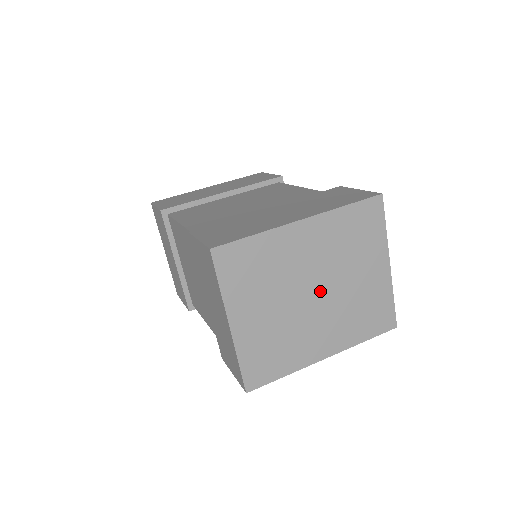
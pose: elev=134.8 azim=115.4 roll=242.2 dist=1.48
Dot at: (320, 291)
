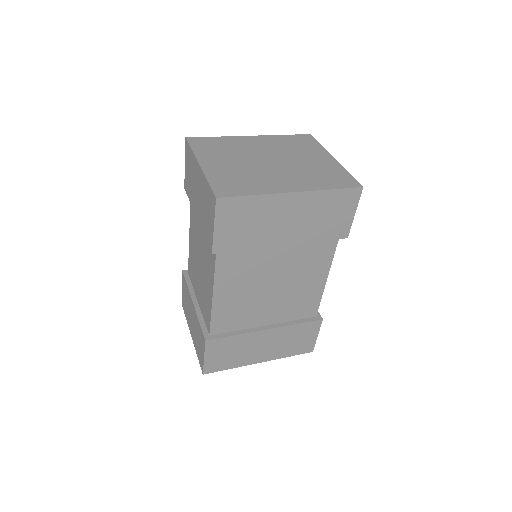
Dot at: (275, 161)
